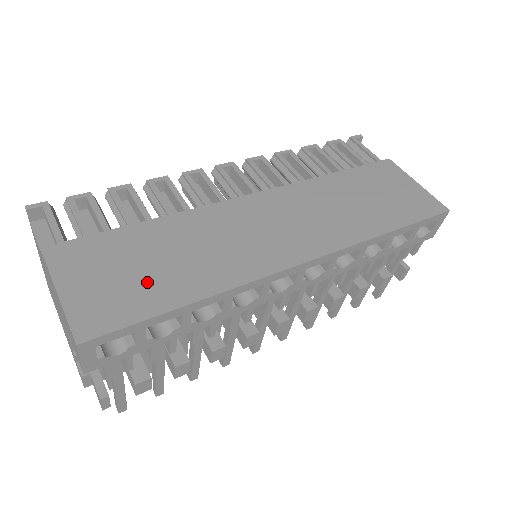
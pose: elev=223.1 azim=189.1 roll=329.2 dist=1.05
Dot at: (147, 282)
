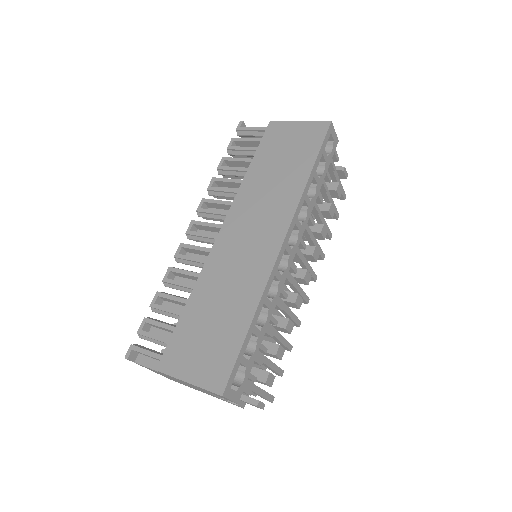
Dot at: (220, 335)
